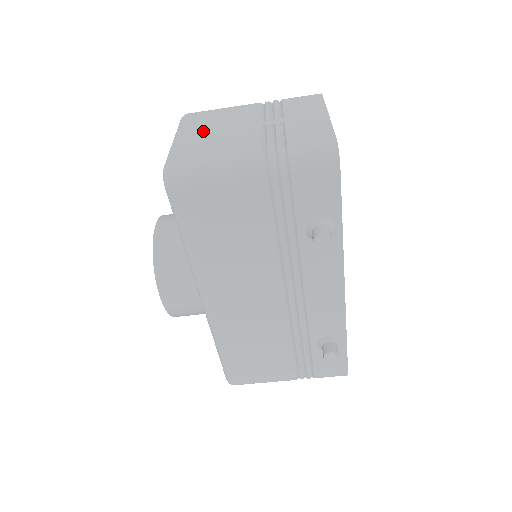
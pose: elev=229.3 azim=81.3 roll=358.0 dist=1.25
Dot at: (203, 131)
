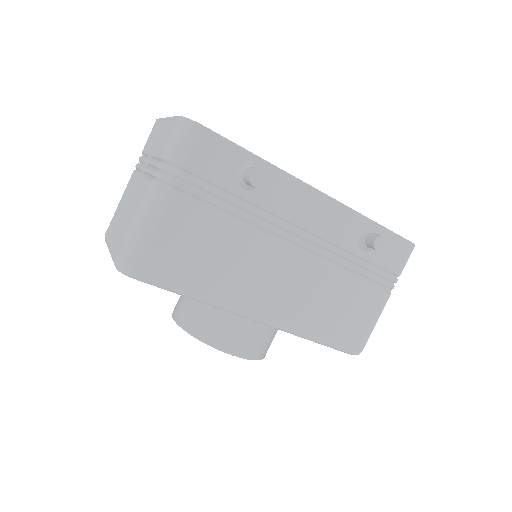
Dot at: (118, 225)
